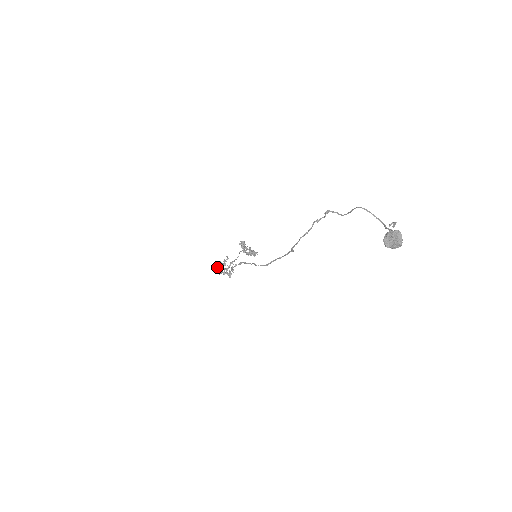
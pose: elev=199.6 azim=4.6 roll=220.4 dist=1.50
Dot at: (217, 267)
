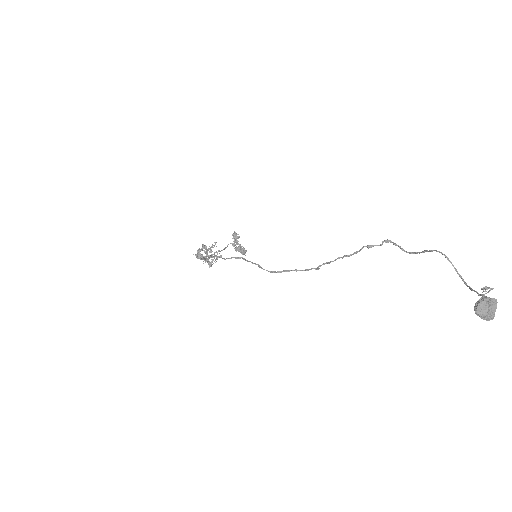
Dot at: (200, 250)
